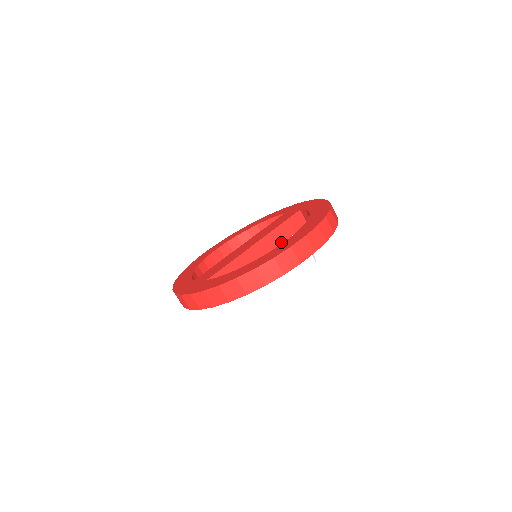
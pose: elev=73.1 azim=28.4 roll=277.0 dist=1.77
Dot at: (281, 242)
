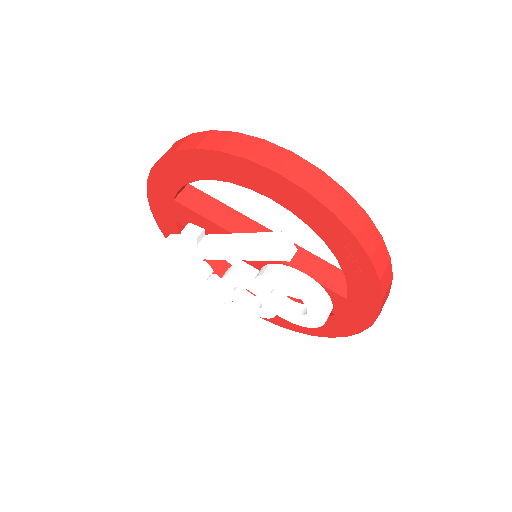
Dot at: (292, 265)
